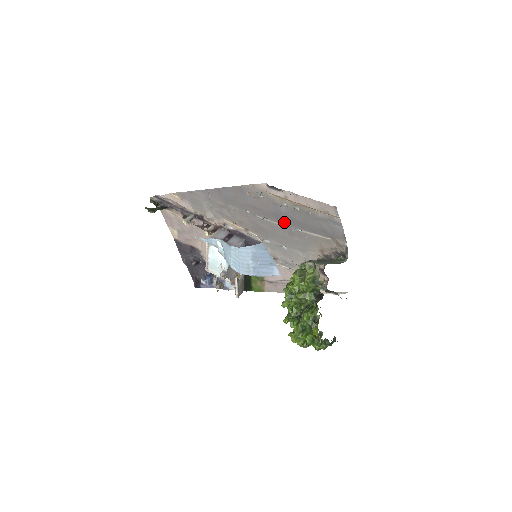
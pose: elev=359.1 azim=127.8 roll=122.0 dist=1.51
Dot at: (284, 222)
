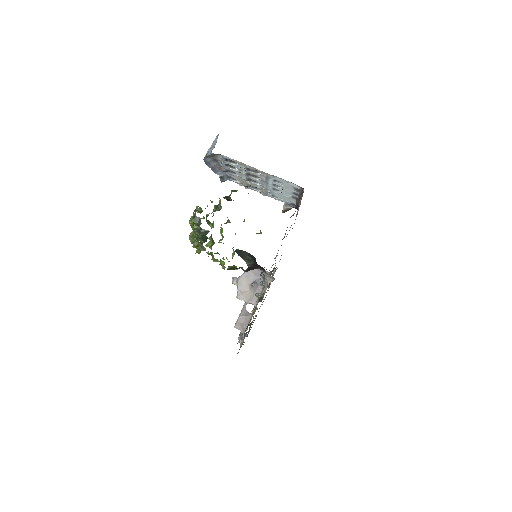
Dot at: occluded
